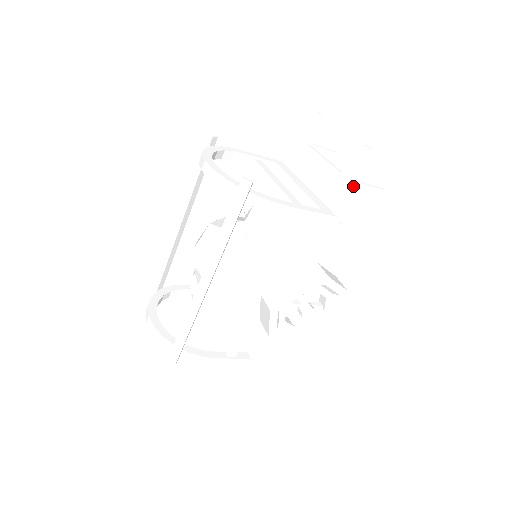
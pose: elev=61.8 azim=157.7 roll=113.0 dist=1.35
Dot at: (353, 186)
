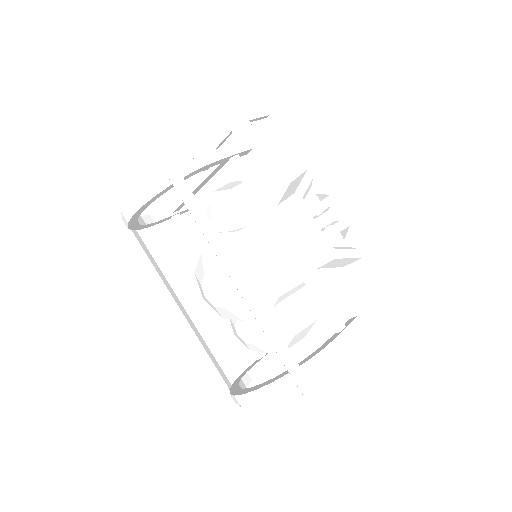
Dot at: (240, 114)
